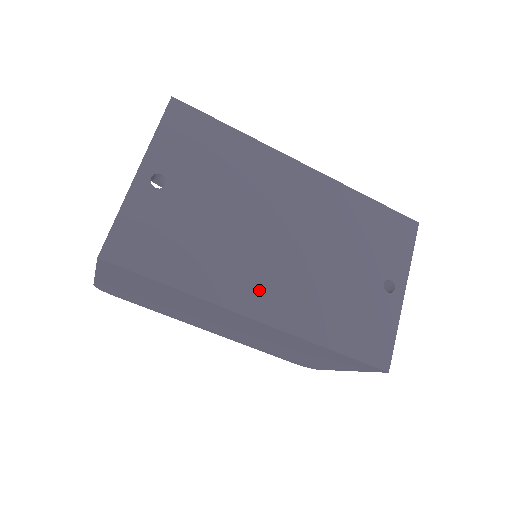
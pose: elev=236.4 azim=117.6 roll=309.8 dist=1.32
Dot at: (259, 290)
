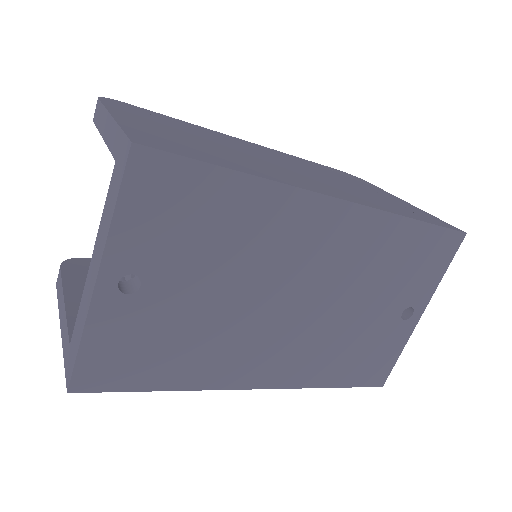
Dot at: (262, 362)
